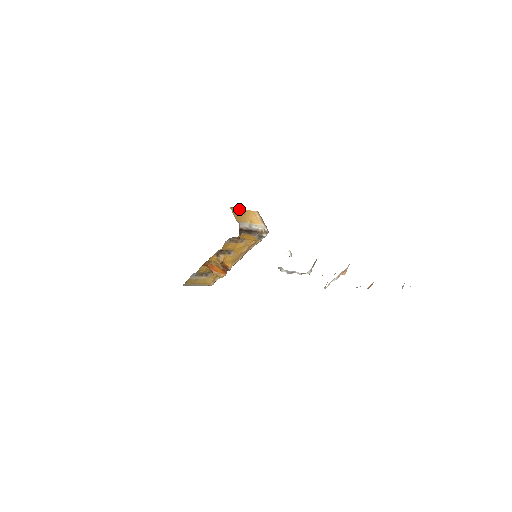
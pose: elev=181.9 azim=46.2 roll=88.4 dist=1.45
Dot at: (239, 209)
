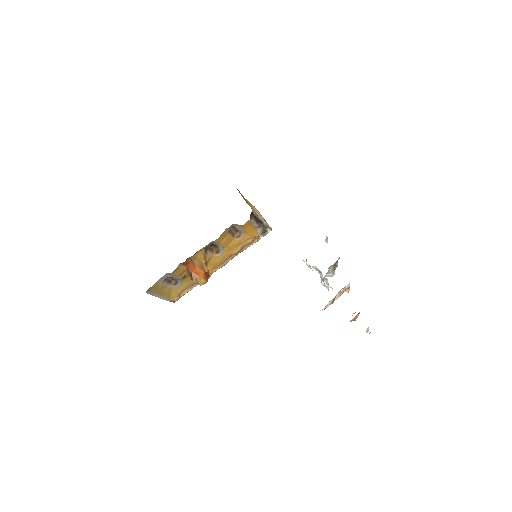
Dot at: occluded
